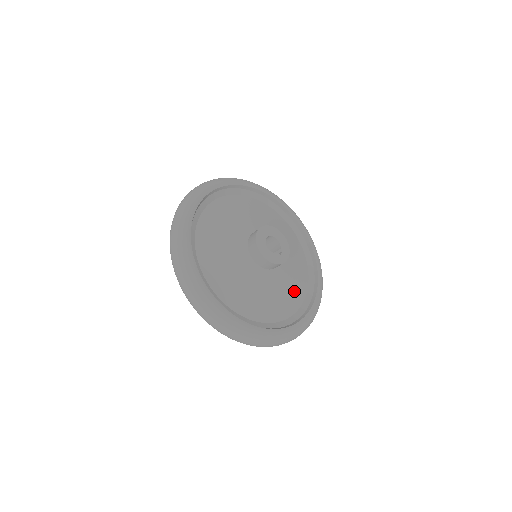
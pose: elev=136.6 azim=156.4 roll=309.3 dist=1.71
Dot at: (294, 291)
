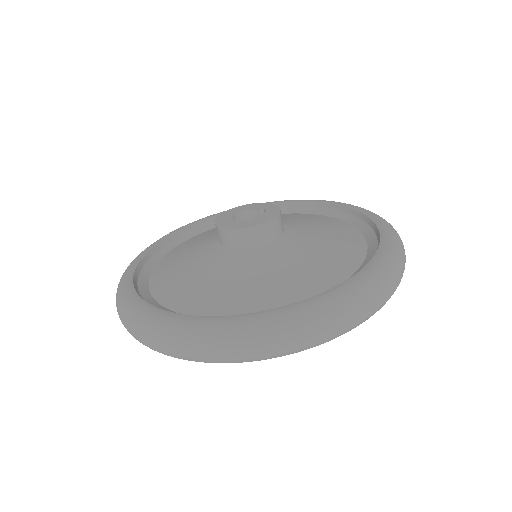
Dot at: (332, 228)
